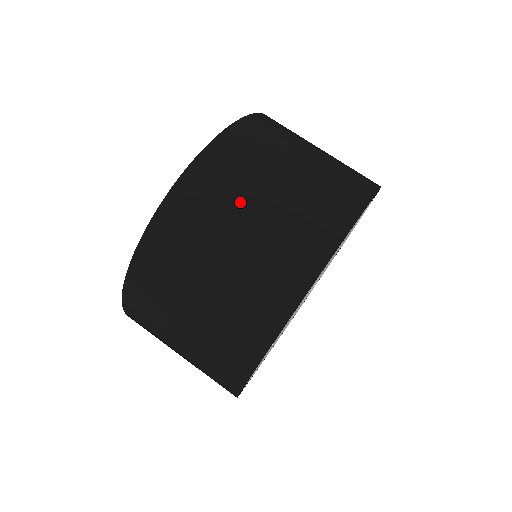
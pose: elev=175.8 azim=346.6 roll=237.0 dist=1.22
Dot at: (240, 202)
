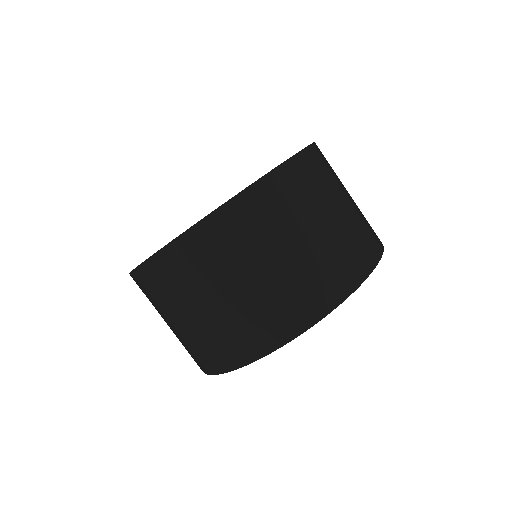
Dot at: (183, 302)
